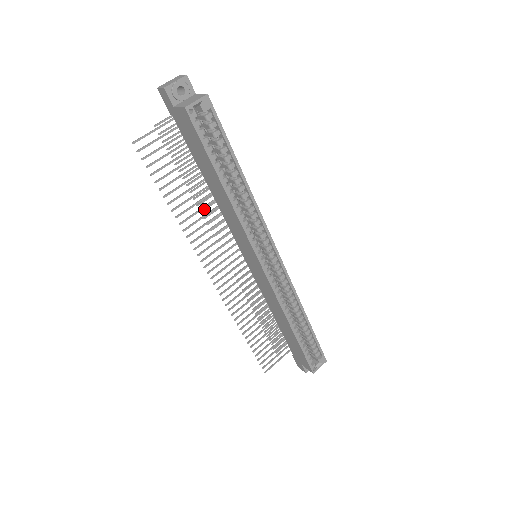
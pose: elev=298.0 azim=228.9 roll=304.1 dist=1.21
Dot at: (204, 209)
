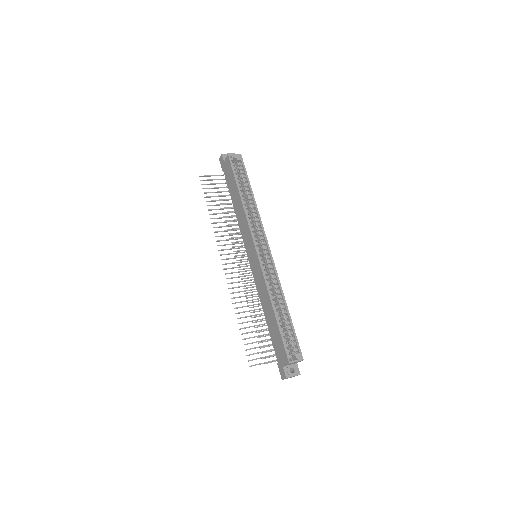
Dot at: (230, 229)
